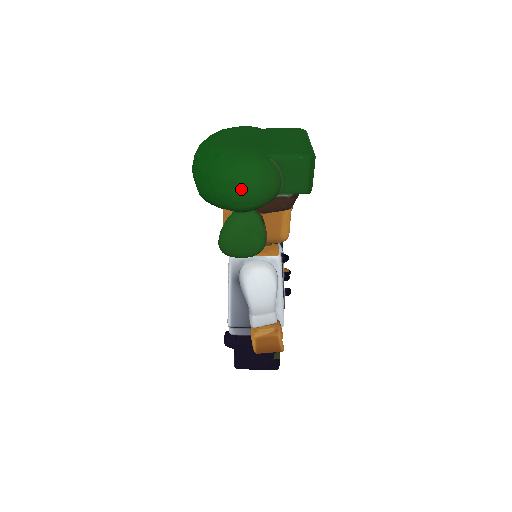
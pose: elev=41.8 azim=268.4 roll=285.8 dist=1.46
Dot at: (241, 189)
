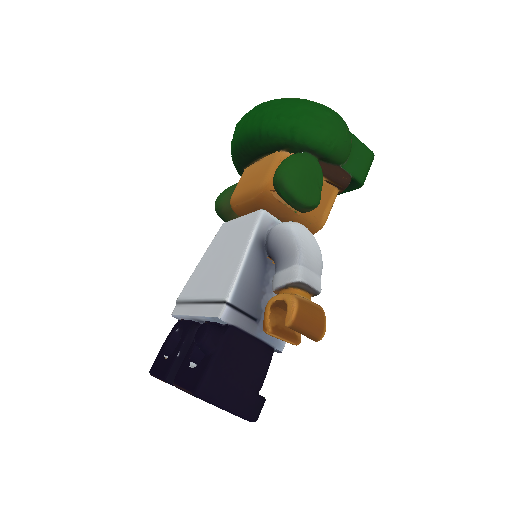
Dot at: (333, 122)
